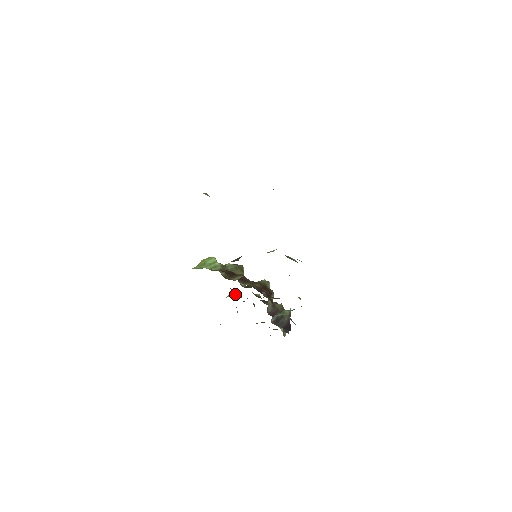
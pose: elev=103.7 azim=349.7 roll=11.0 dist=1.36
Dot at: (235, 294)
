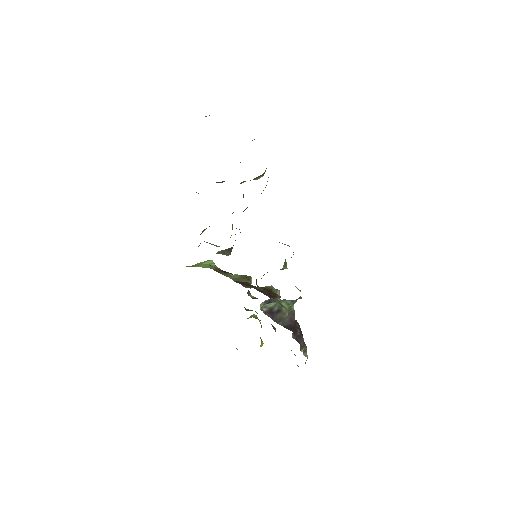
Dot at: (252, 316)
